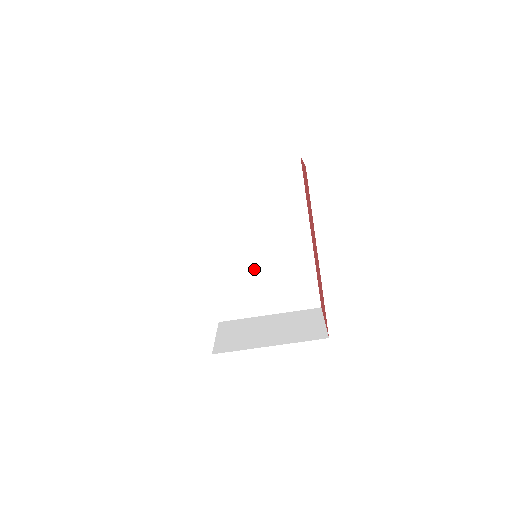
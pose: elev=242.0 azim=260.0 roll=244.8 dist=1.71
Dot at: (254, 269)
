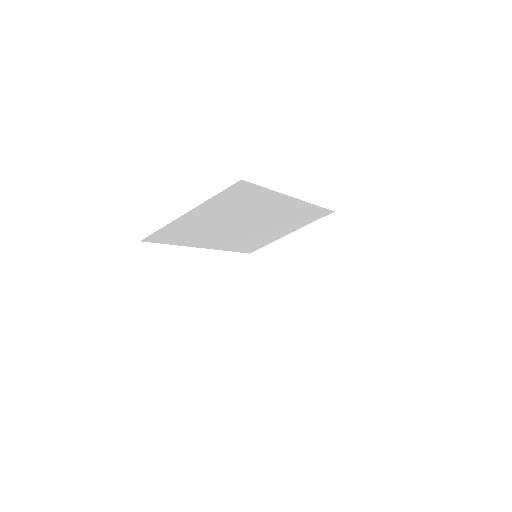
Dot at: (256, 231)
